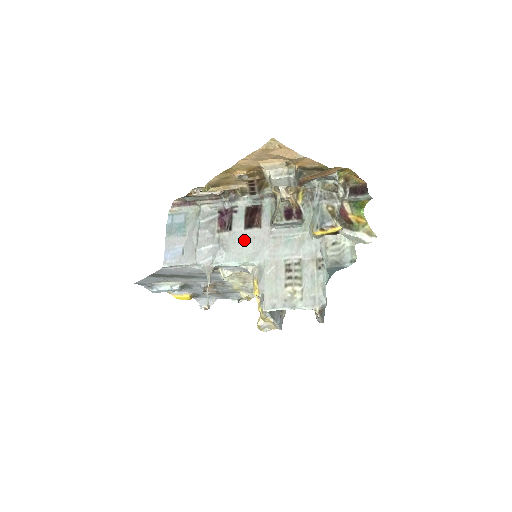
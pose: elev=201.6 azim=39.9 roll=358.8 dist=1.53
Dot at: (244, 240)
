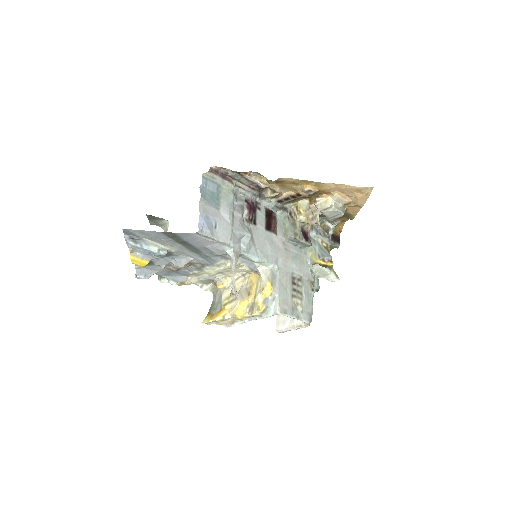
Dot at: (265, 240)
